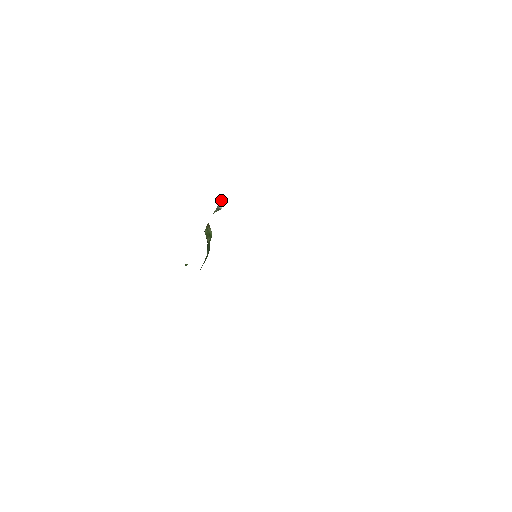
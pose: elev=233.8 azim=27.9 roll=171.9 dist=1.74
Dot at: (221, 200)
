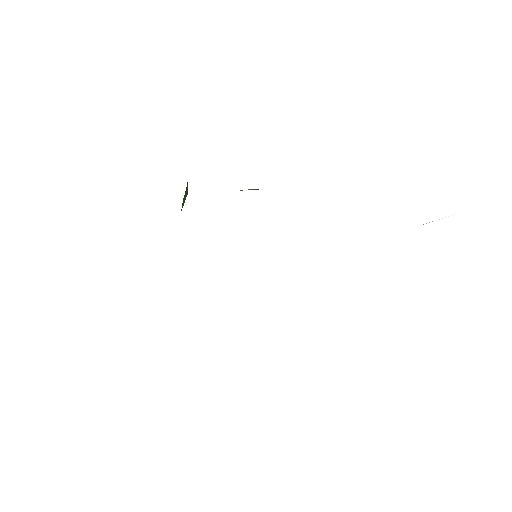
Dot at: occluded
